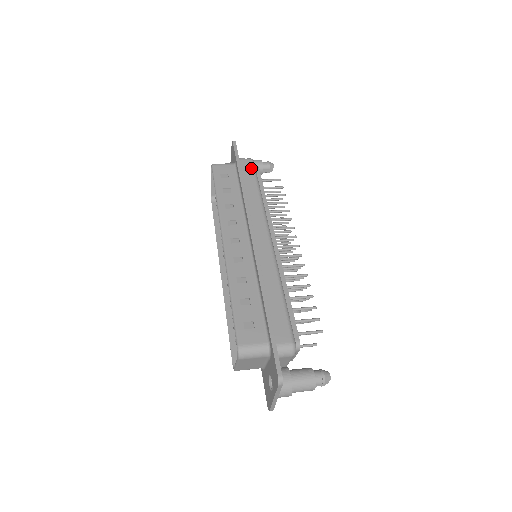
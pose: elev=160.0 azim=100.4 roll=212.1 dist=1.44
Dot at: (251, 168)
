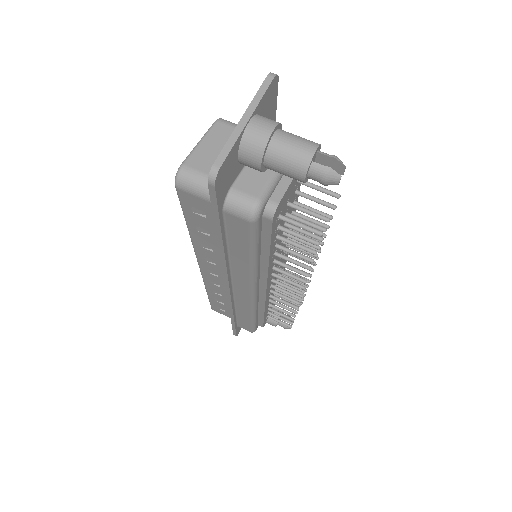
Dot at: (245, 233)
